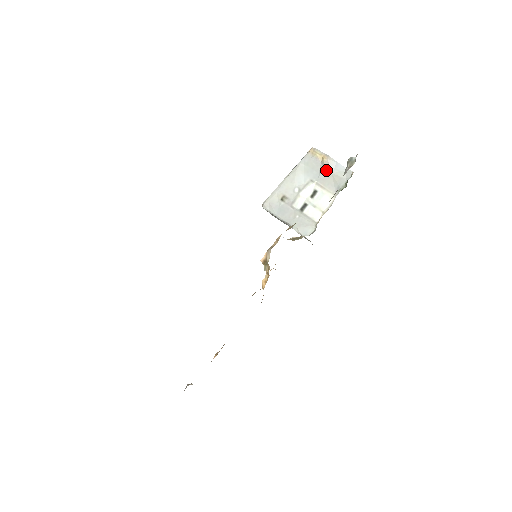
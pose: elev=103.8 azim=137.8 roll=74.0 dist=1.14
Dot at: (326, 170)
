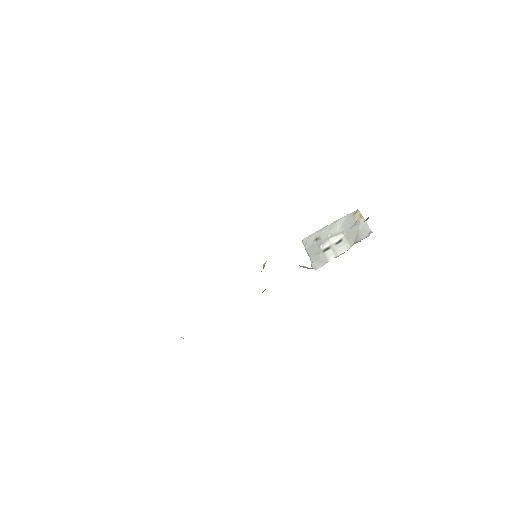
Dot at: (356, 227)
